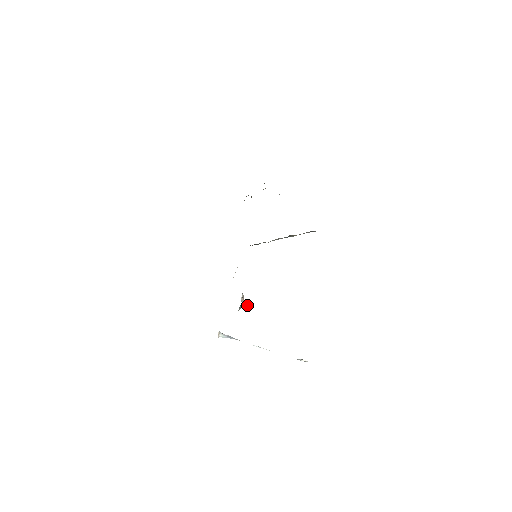
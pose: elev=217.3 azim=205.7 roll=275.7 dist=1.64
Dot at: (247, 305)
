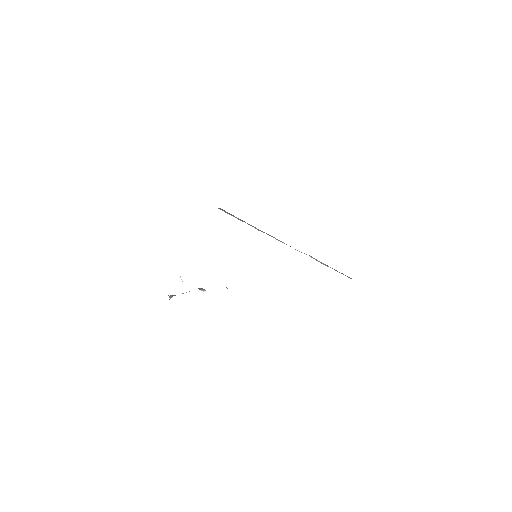
Dot at: occluded
